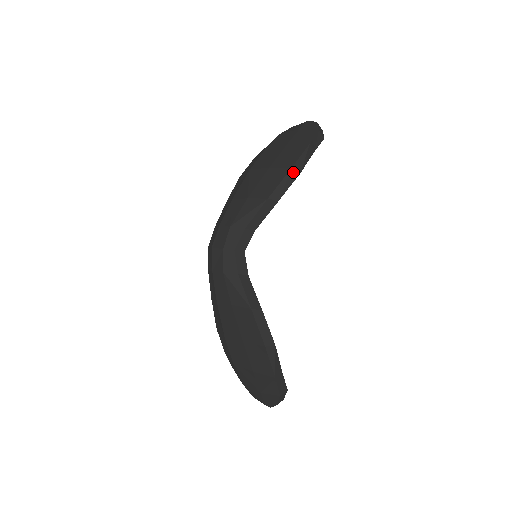
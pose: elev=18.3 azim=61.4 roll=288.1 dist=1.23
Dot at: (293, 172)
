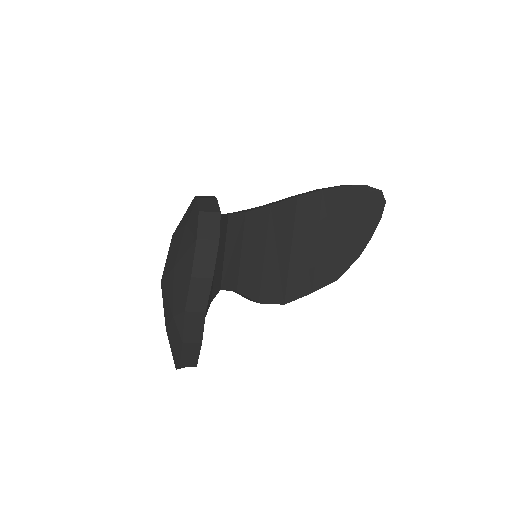
Dot at: occluded
